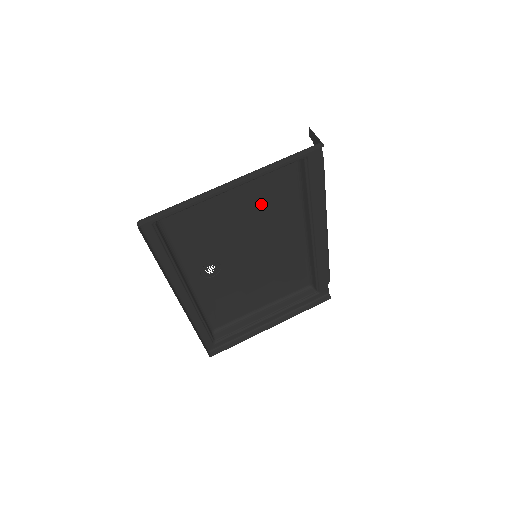
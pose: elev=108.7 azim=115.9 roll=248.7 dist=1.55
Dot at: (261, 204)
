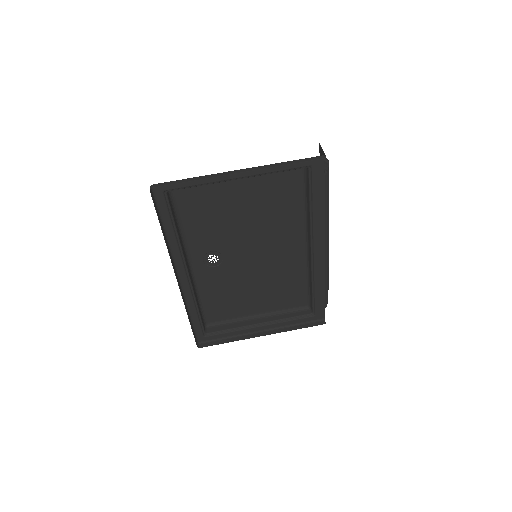
Dot at: (267, 205)
